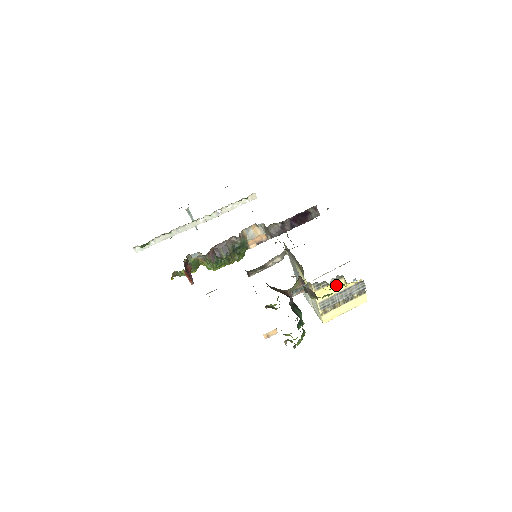
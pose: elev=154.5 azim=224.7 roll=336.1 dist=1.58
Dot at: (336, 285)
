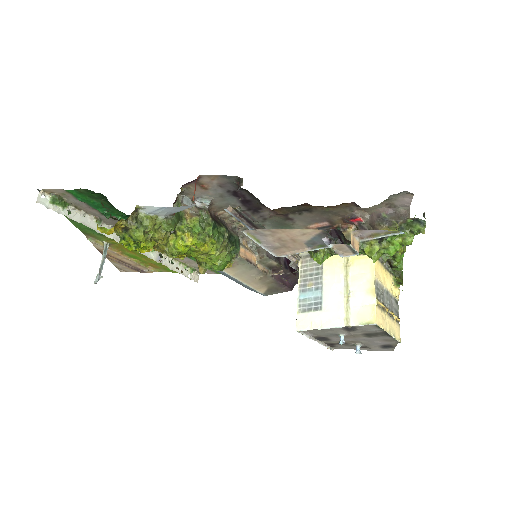
Dot at: (393, 263)
